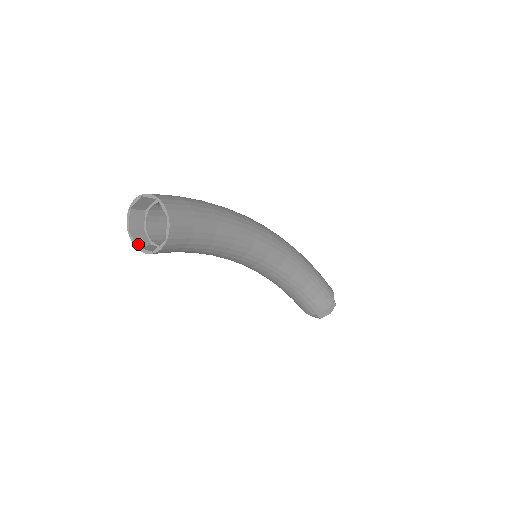
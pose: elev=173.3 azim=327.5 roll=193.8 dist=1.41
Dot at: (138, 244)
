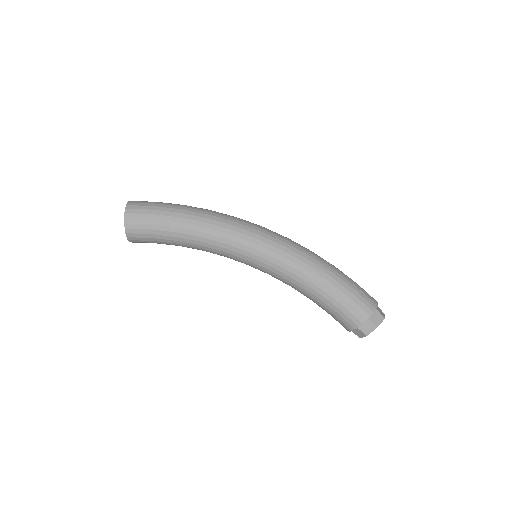
Dot at: occluded
